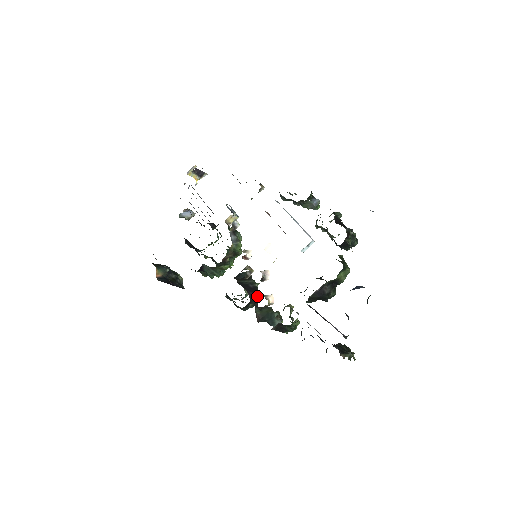
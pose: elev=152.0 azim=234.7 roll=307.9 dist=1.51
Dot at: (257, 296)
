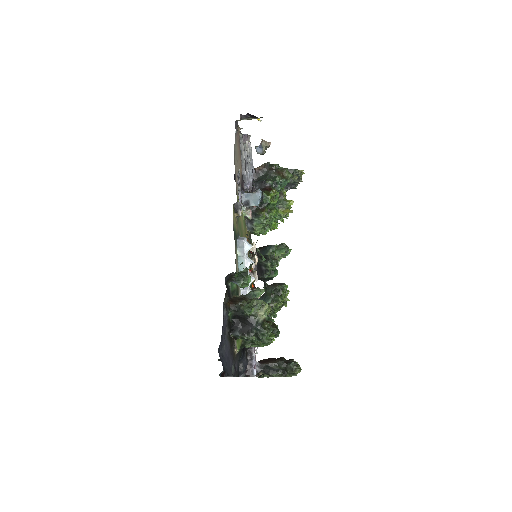
Dot at: (266, 277)
